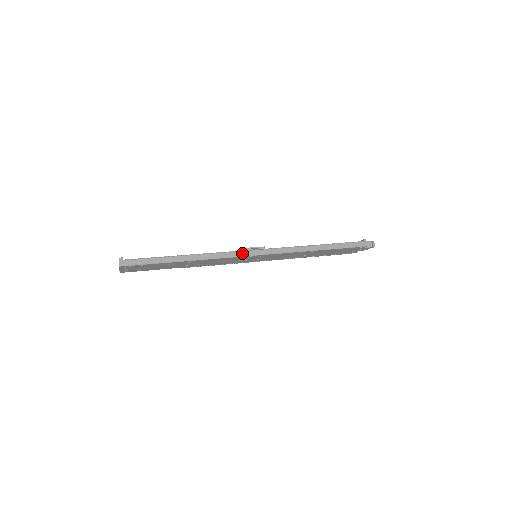
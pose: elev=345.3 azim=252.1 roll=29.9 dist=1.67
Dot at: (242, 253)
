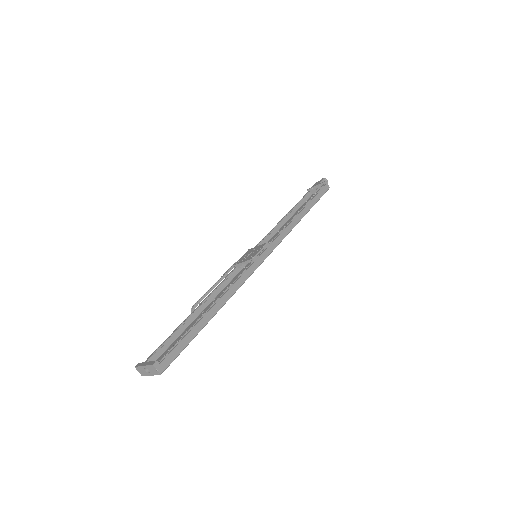
Dot at: (255, 264)
